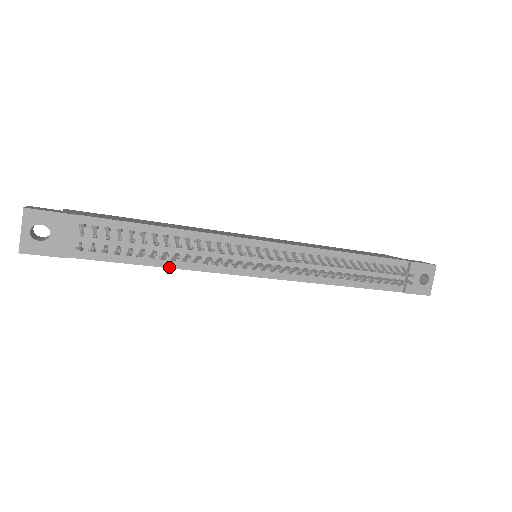
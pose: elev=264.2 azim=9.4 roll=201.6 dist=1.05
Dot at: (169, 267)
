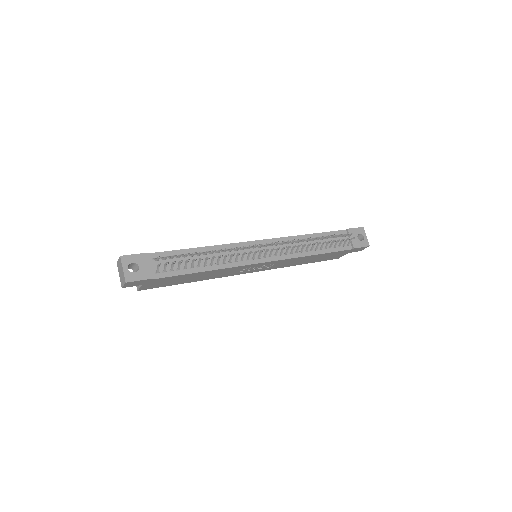
Dot at: (211, 270)
